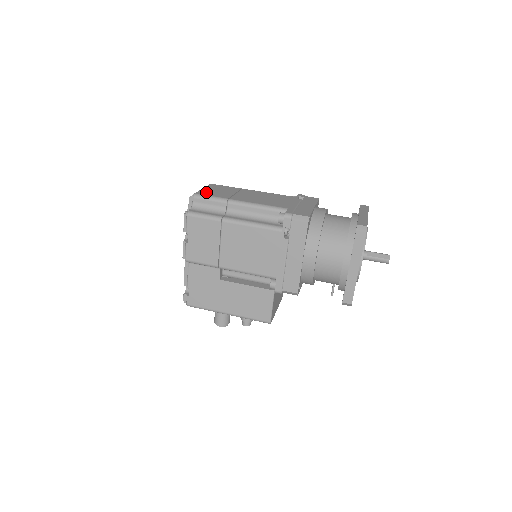
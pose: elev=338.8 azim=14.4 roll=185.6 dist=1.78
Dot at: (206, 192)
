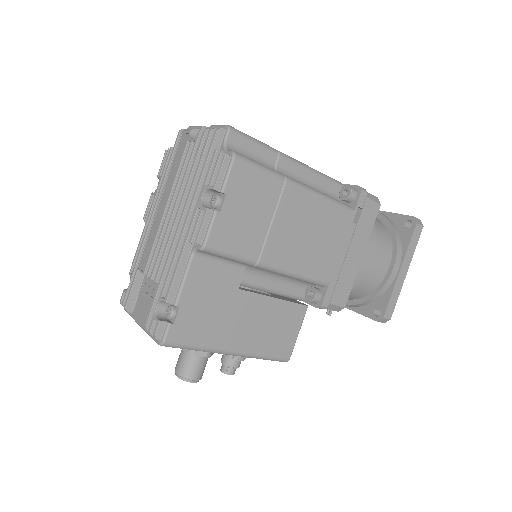
Dot at: occluded
